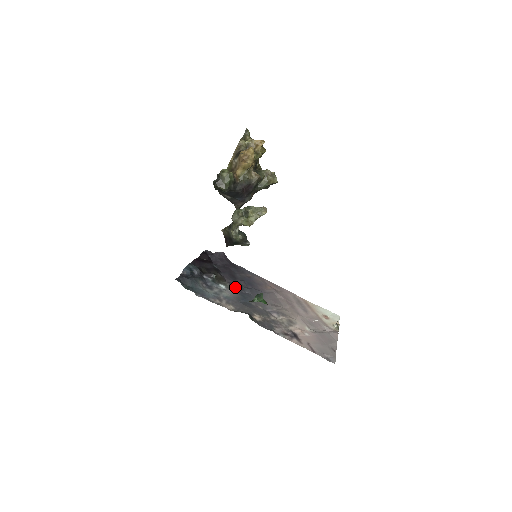
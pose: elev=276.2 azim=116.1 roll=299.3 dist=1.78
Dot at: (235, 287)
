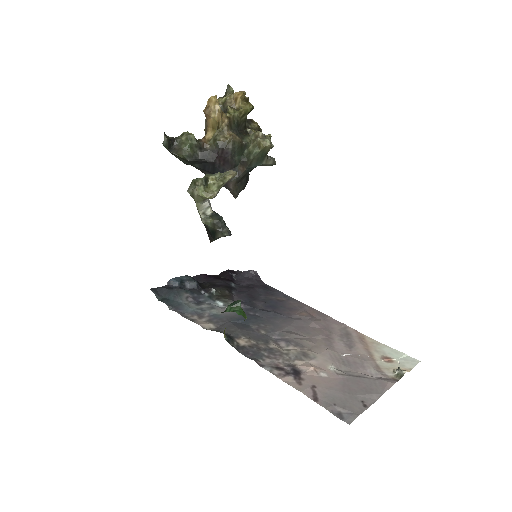
Dot at: (242, 307)
